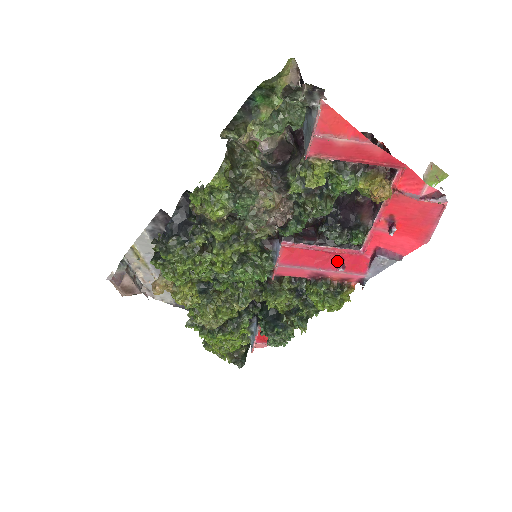
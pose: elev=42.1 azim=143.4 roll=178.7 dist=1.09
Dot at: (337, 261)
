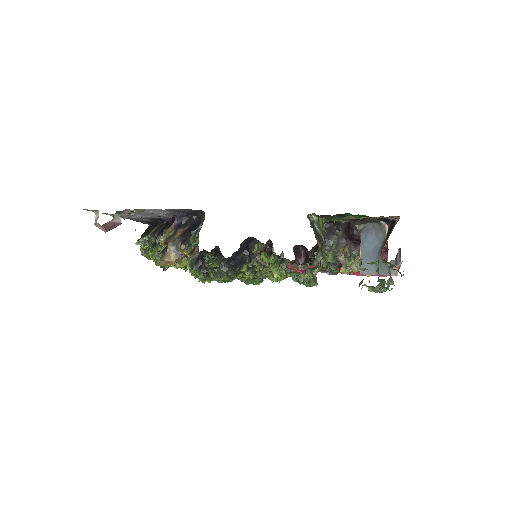
Dot at: occluded
